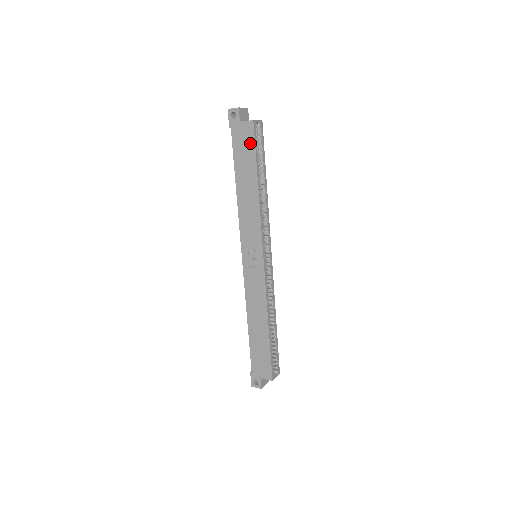
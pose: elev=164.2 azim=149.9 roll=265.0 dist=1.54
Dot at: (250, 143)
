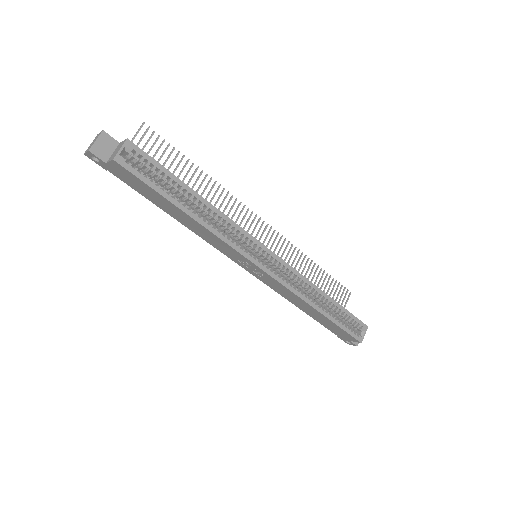
Dot at: (137, 181)
